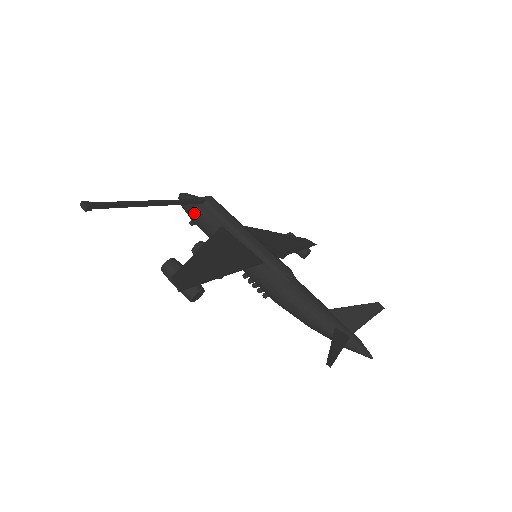
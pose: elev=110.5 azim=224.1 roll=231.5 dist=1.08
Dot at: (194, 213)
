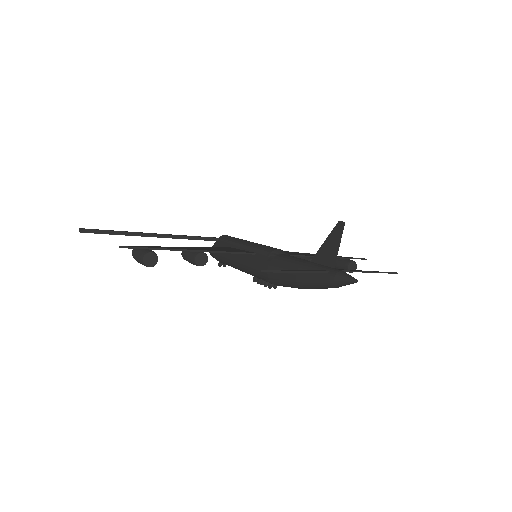
Dot at: occluded
